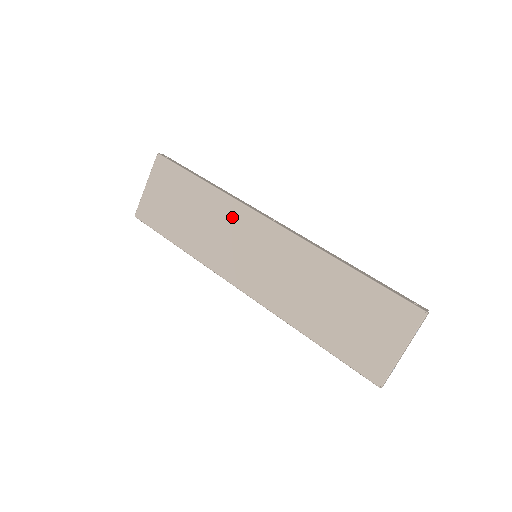
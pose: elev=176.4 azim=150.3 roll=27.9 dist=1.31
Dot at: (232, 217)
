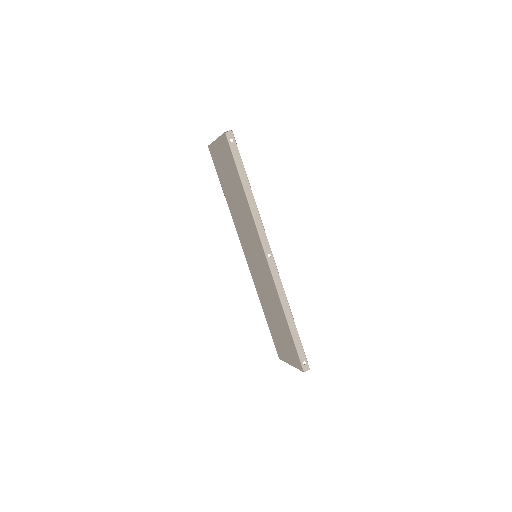
Dot at: (251, 226)
